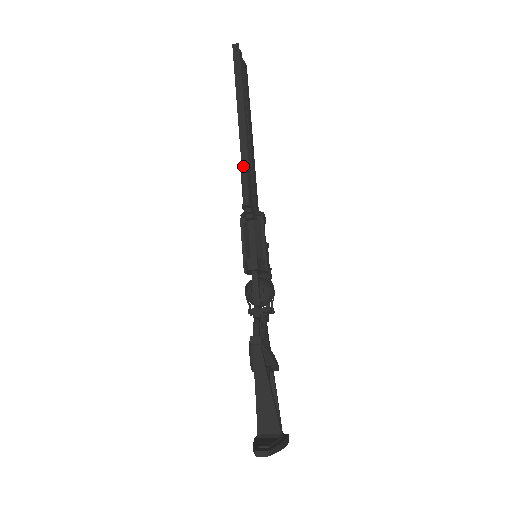
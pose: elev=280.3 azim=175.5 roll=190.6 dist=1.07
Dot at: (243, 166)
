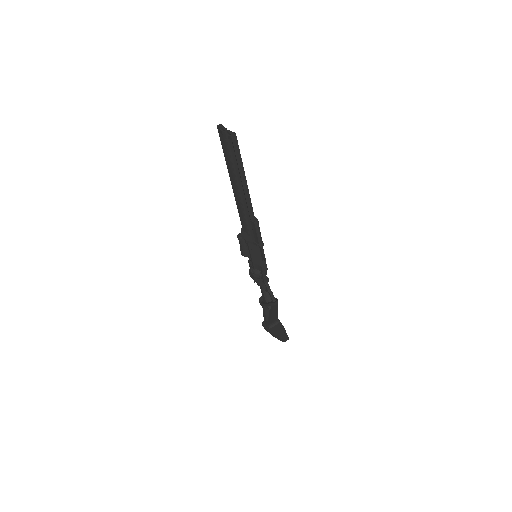
Dot at: (258, 225)
